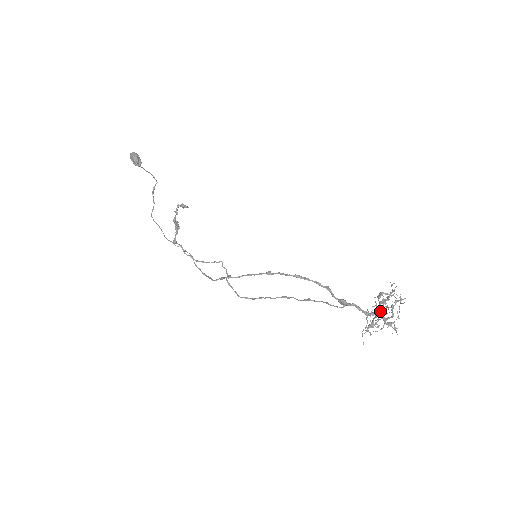
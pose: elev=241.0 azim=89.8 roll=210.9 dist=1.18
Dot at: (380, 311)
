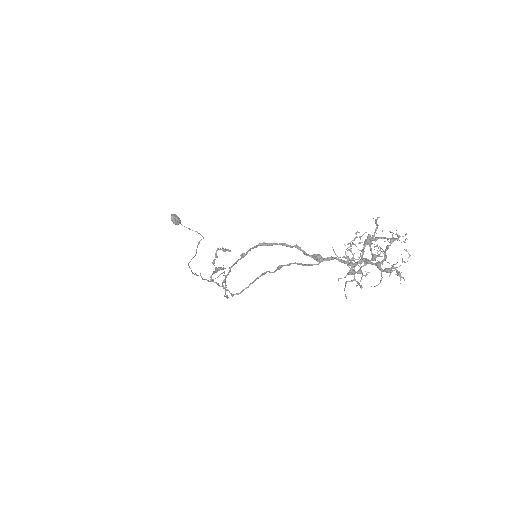
Dot at: occluded
